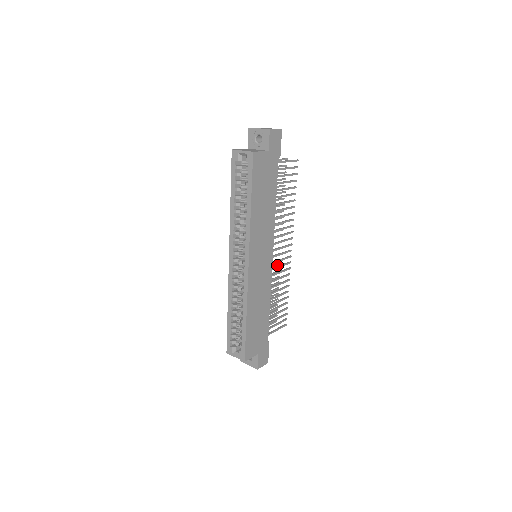
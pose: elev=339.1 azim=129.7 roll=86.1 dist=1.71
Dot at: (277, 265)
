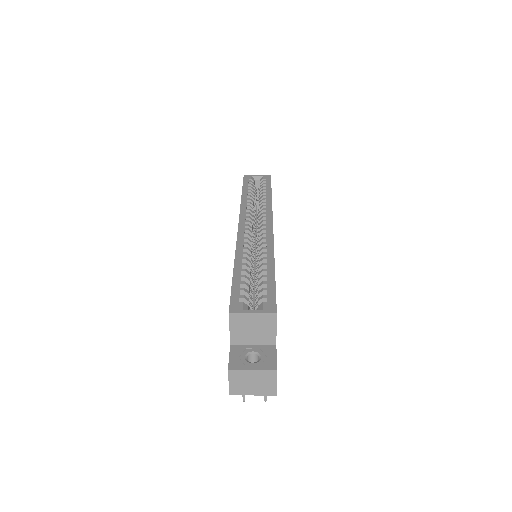
Dot at: occluded
